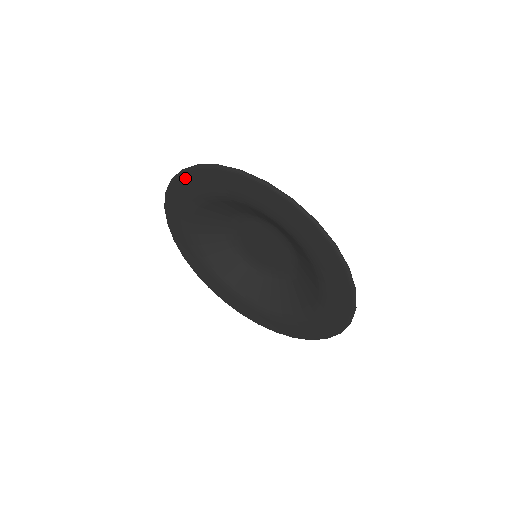
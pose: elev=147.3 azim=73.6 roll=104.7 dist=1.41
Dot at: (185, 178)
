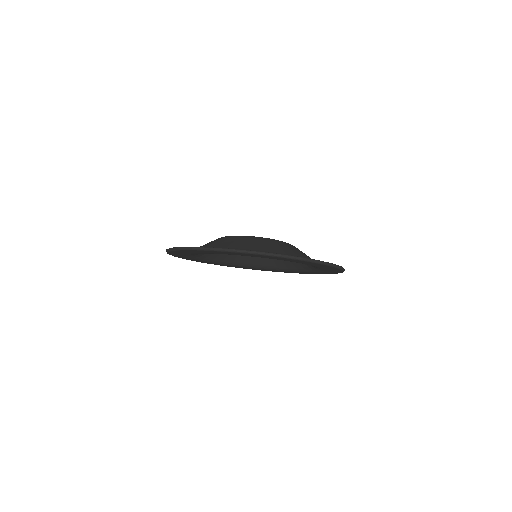
Dot at: occluded
